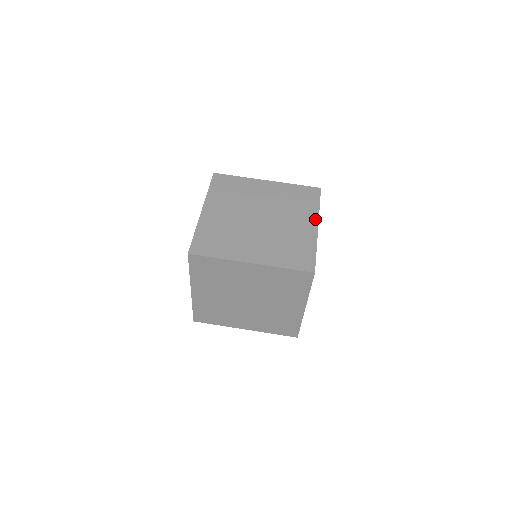
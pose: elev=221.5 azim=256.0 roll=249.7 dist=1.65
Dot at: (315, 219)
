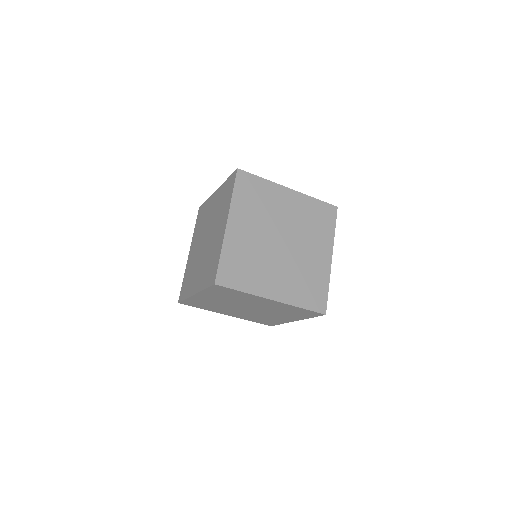
Dot at: (330, 248)
